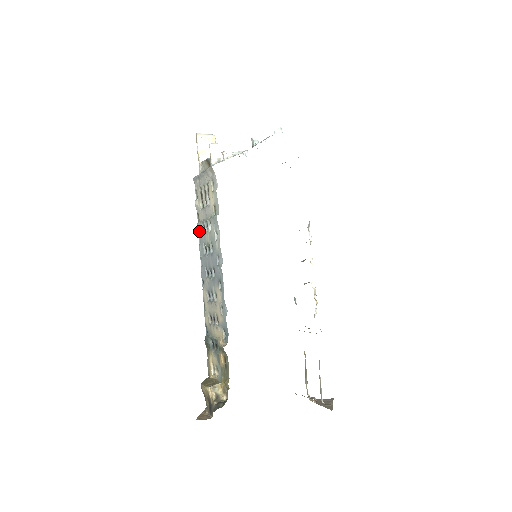
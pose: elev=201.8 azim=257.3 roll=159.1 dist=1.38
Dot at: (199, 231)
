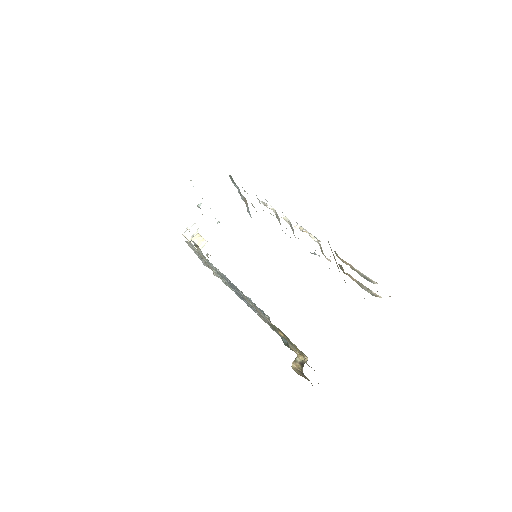
Dot at: occluded
